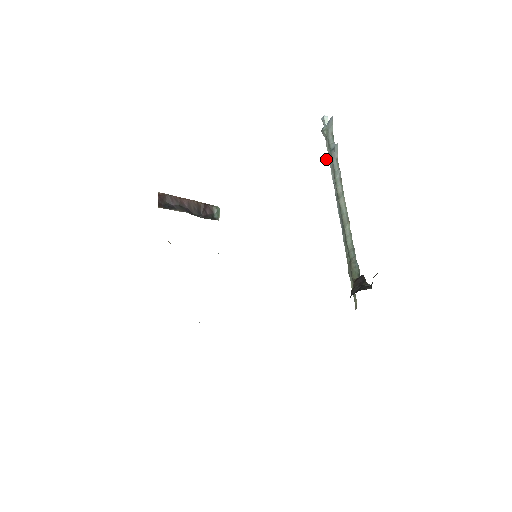
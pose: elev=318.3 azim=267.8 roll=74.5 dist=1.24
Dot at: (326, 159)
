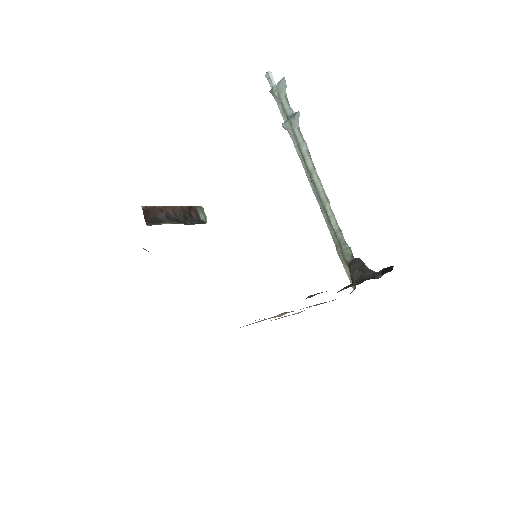
Dot at: (284, 127)
